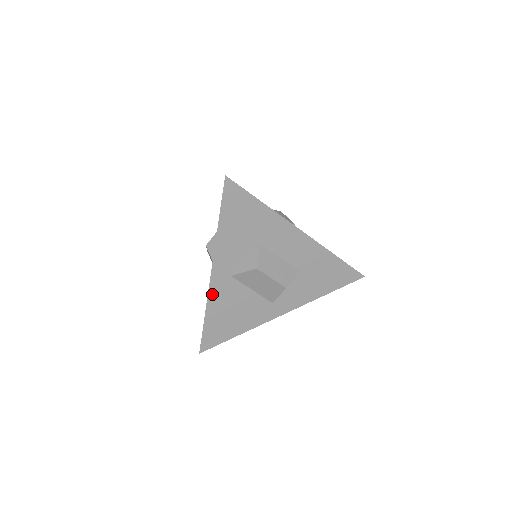
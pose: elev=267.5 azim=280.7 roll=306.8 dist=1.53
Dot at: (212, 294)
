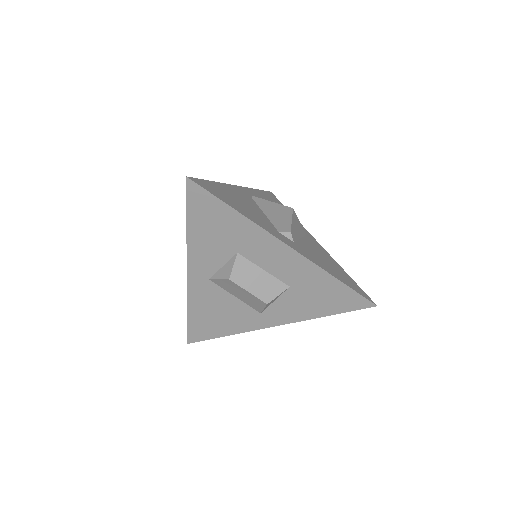
Dot at: (191, 293)
